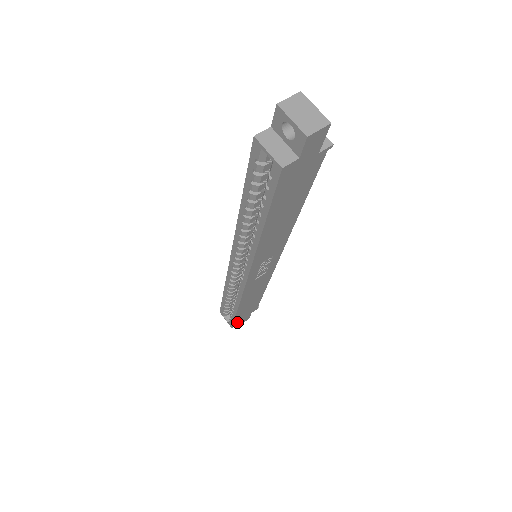
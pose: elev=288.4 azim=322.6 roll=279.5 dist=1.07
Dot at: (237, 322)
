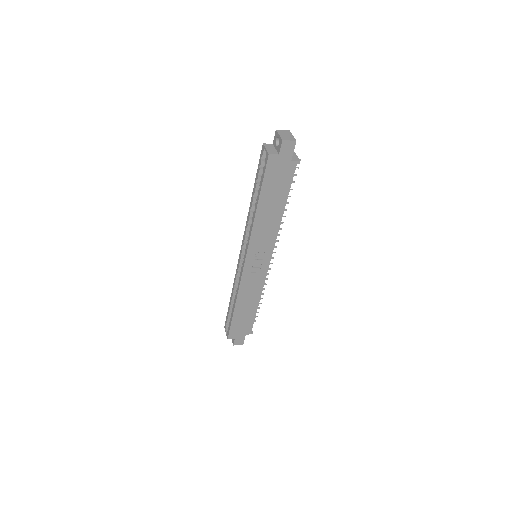
Dot at: (233, 334)
